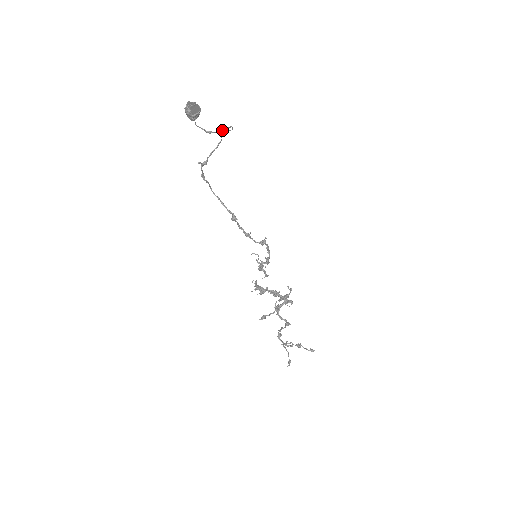
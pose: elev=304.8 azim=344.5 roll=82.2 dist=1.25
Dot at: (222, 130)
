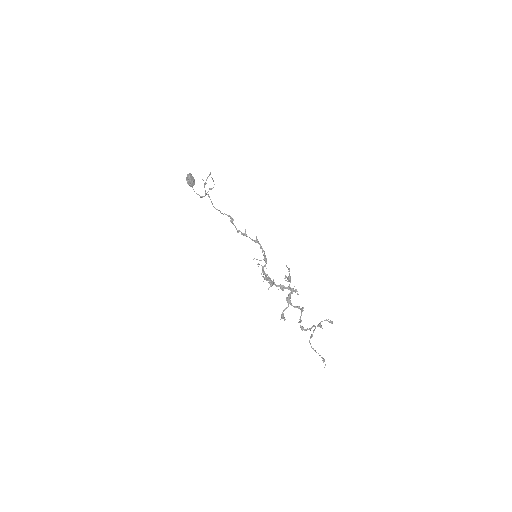
Dot at: (209, 189)
